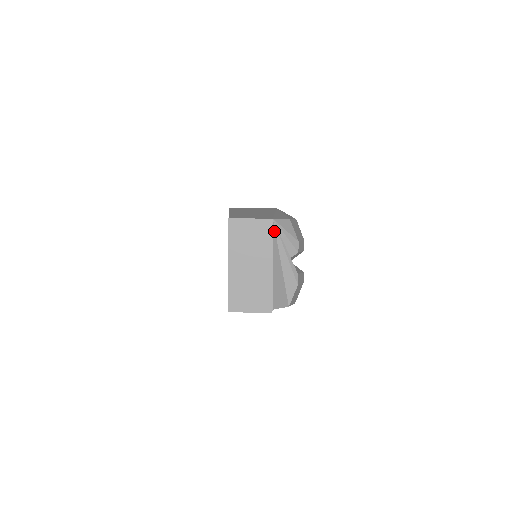
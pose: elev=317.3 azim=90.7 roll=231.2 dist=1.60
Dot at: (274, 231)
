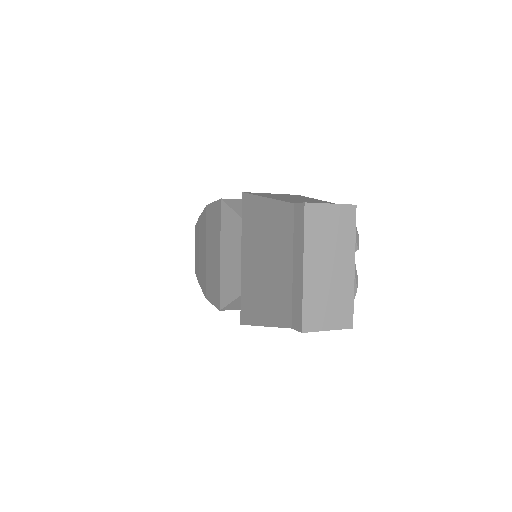
Dot at: occluded
